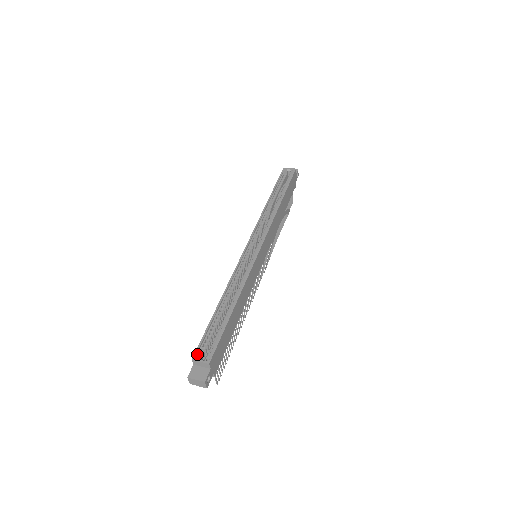
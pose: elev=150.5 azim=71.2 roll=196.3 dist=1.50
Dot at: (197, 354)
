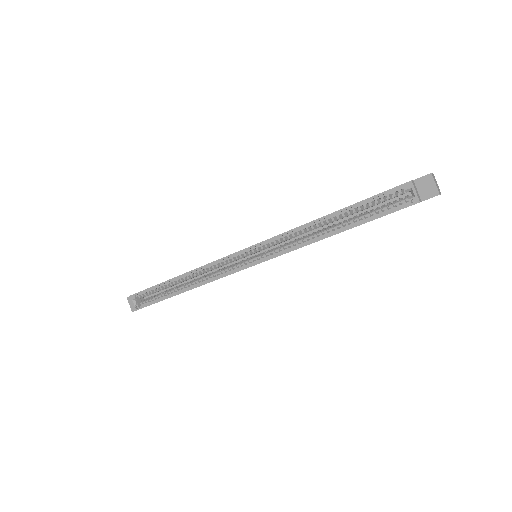
Dot at: (134, 297)
